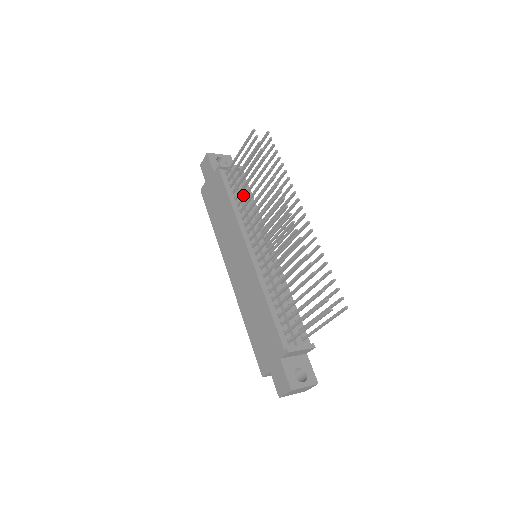
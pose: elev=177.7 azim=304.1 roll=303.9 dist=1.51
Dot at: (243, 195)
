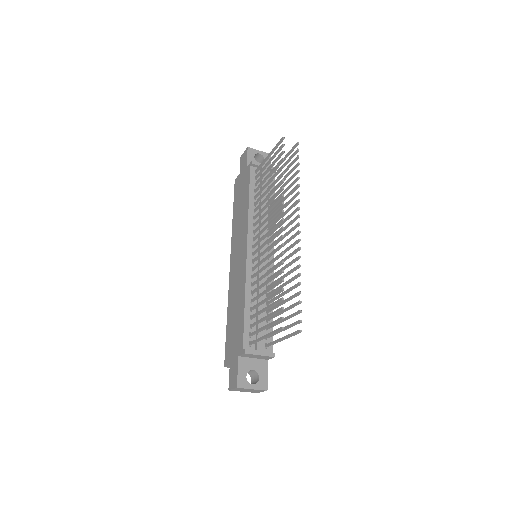
Dot at: (260, 196)
